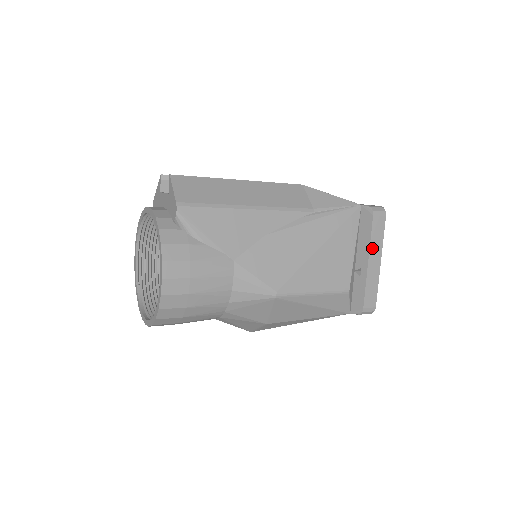
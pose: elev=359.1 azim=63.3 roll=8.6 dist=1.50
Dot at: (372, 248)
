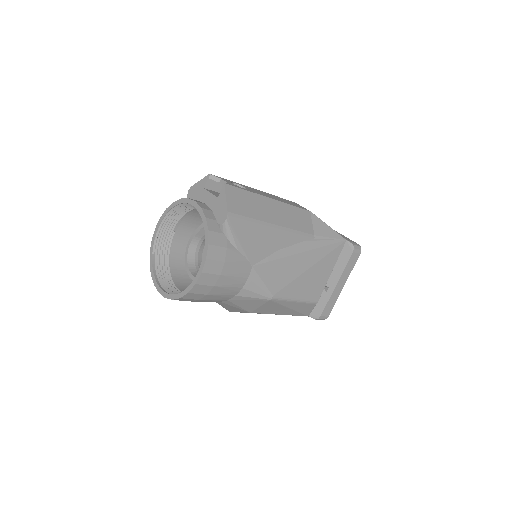
Dot at: (343, 275)
